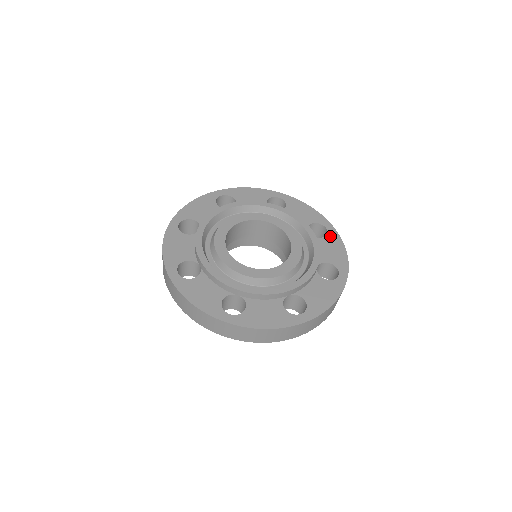
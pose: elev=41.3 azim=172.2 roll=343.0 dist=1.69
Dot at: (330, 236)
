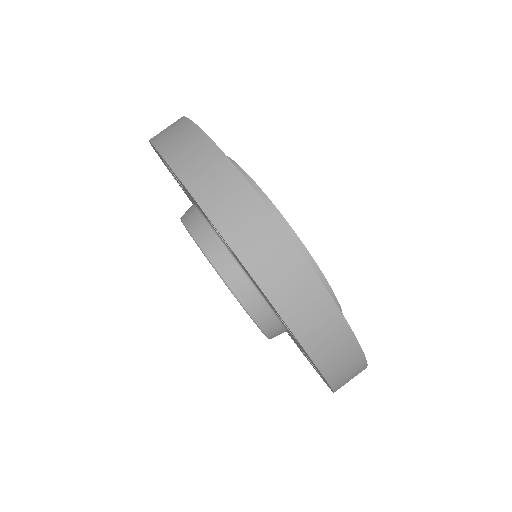
Dot at: occluded
